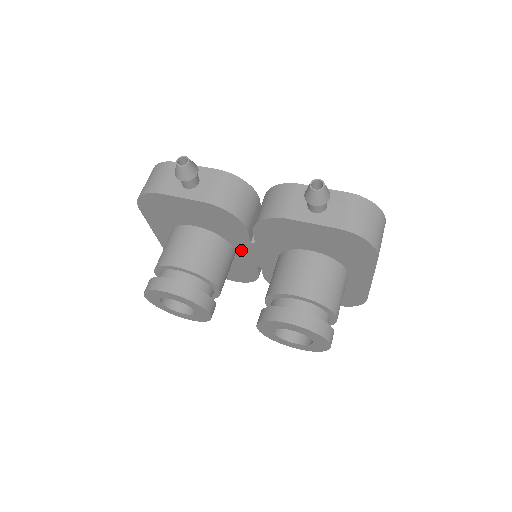
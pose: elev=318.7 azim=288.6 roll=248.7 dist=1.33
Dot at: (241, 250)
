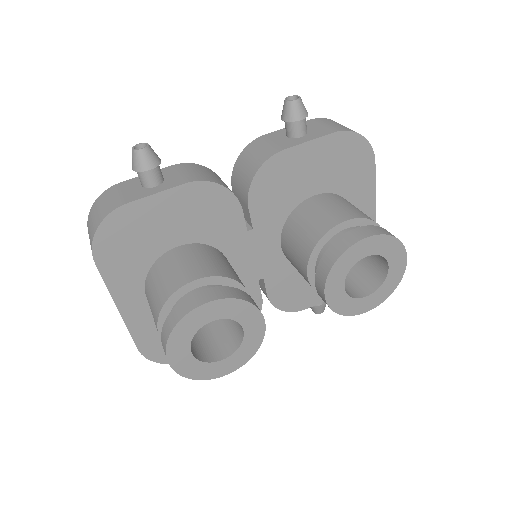
Dot at: (237, 258)
